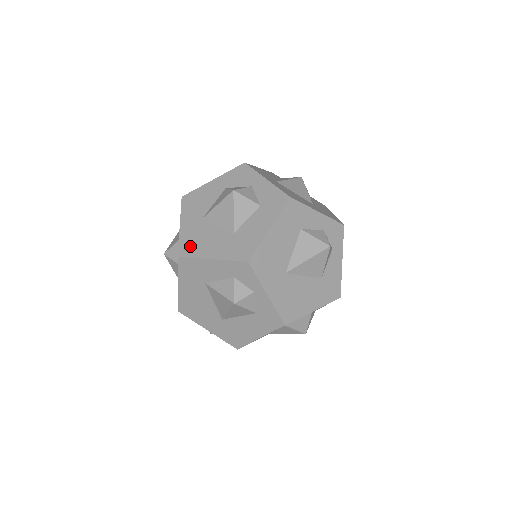
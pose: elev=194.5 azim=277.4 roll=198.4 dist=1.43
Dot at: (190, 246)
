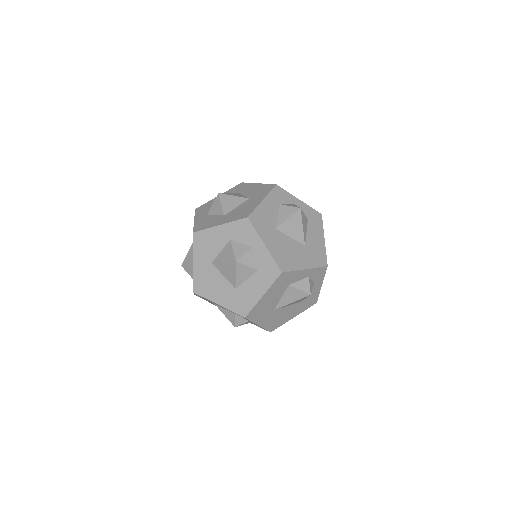
Dot at: (202, 286)
